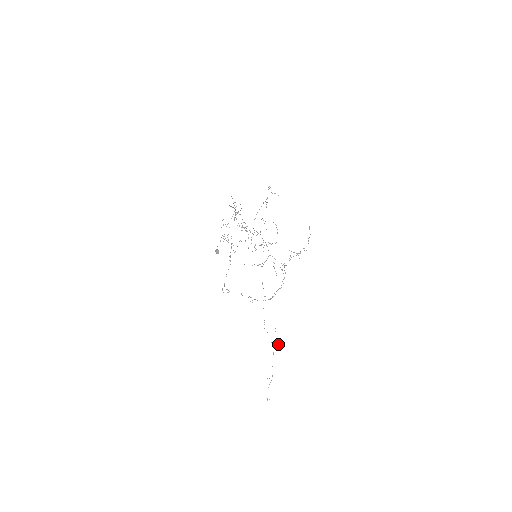
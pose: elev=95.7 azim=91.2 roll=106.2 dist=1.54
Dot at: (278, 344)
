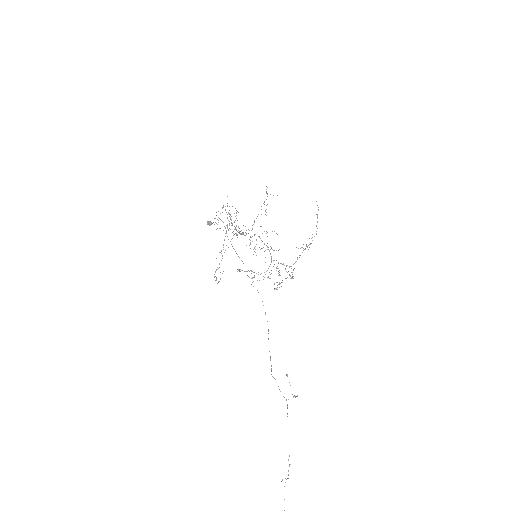
Dot at: (293, 396)
